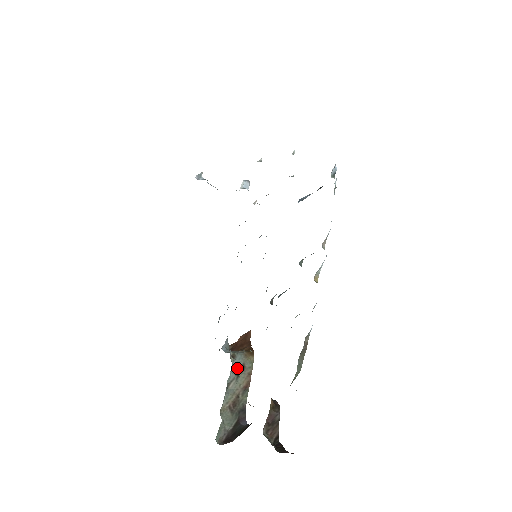
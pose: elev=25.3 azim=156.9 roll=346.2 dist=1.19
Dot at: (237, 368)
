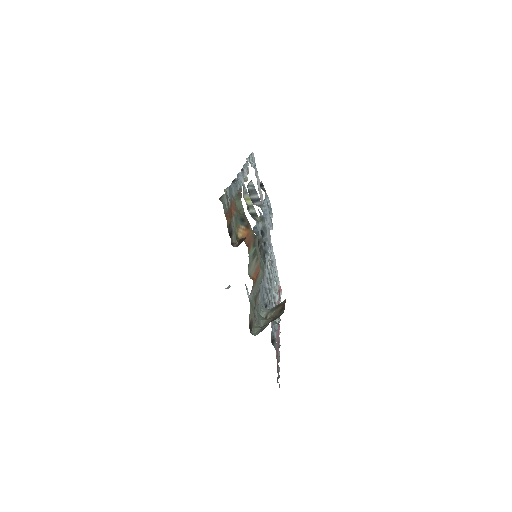
Dot at: (272, 309)
